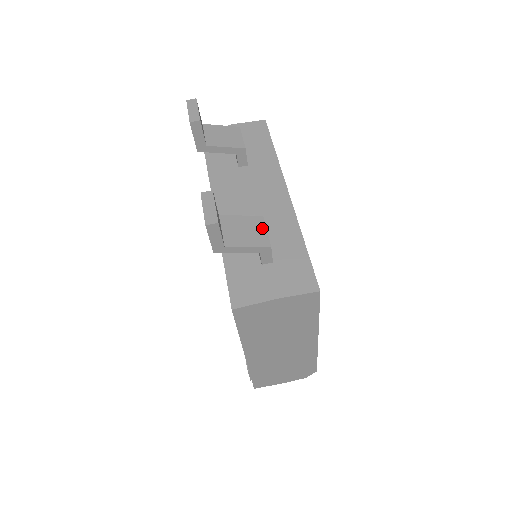
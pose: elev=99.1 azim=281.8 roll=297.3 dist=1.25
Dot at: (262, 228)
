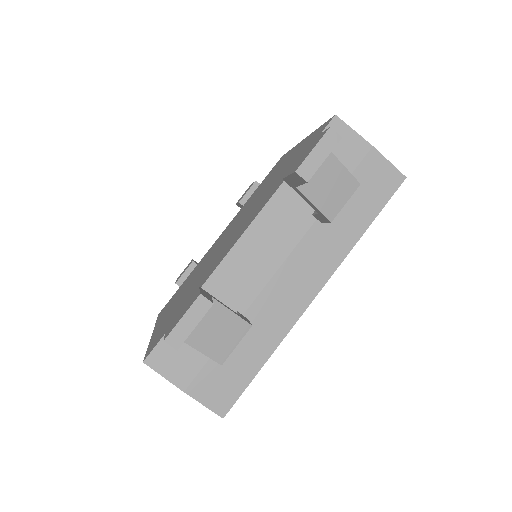
Dot at: (236, 339)
